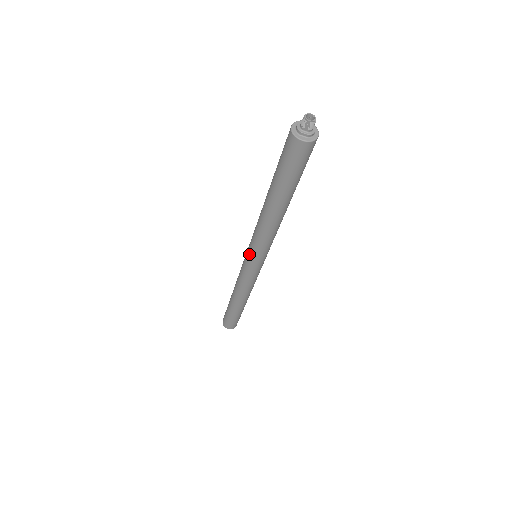
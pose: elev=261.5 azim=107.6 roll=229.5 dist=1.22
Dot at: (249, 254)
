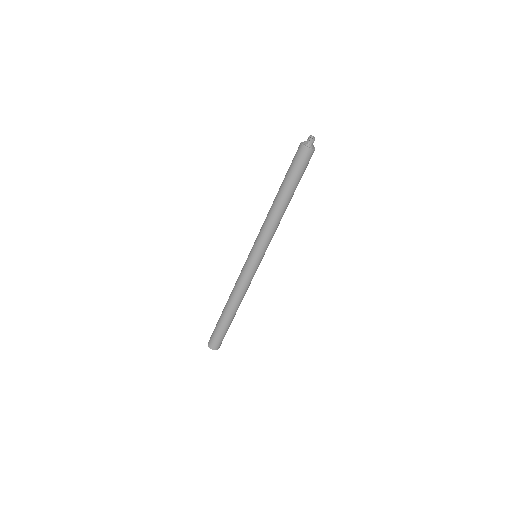
Dot at: (252, 247)
